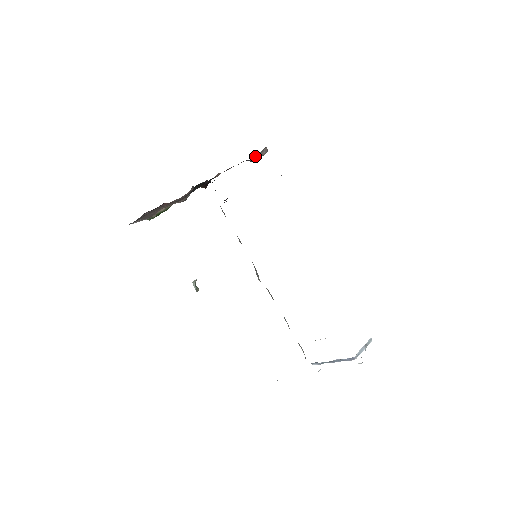
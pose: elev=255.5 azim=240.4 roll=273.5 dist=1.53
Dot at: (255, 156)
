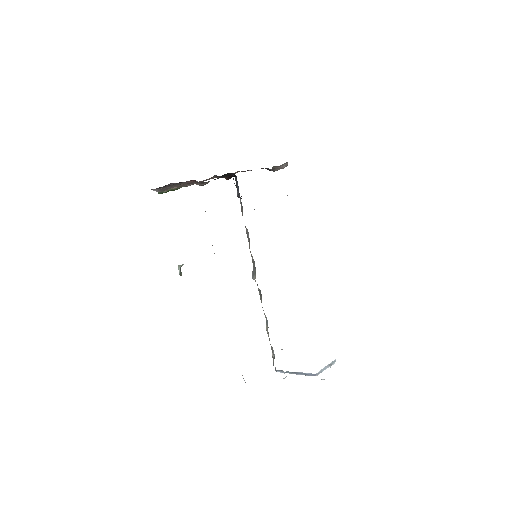
Dot at: (275, 167)
